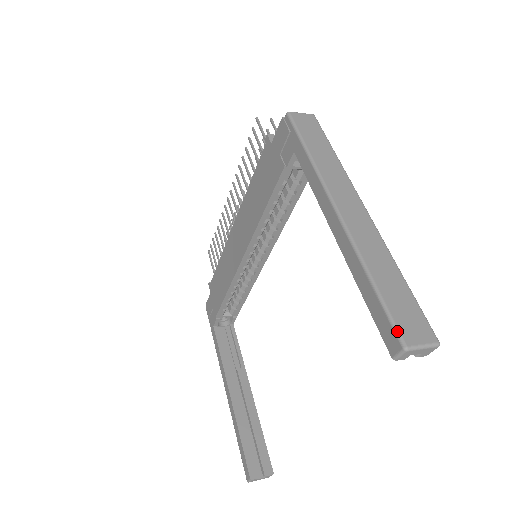
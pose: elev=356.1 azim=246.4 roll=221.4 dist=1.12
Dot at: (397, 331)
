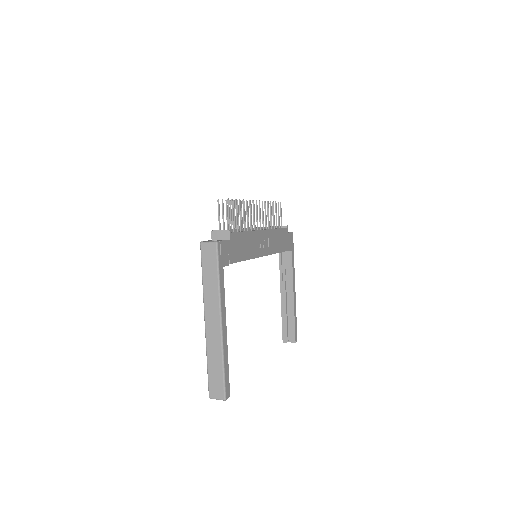
Dot at: (208, 390)
